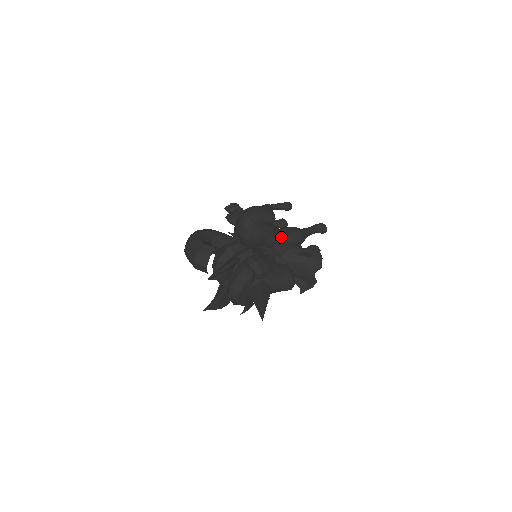
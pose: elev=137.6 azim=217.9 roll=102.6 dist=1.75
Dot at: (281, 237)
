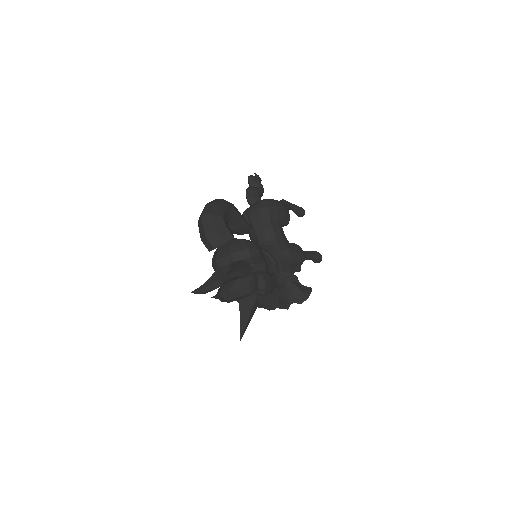
Dot at: (288, 255)
